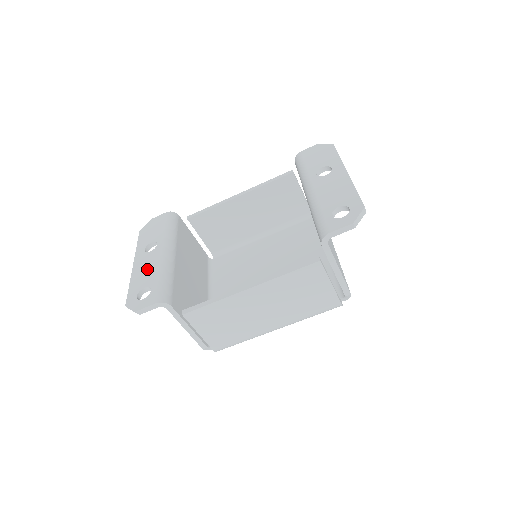
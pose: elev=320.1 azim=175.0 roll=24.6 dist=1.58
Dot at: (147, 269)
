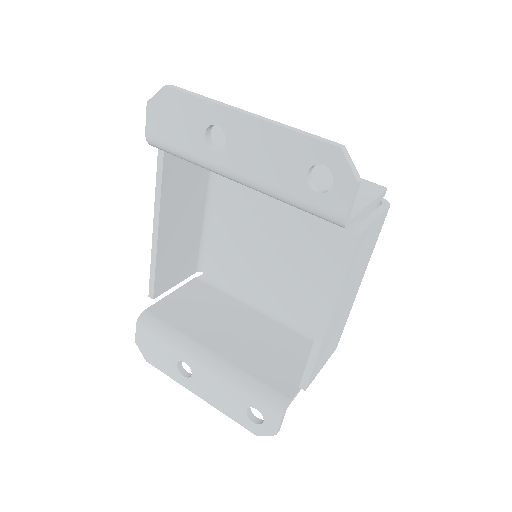
Dot at: (219, 393)
